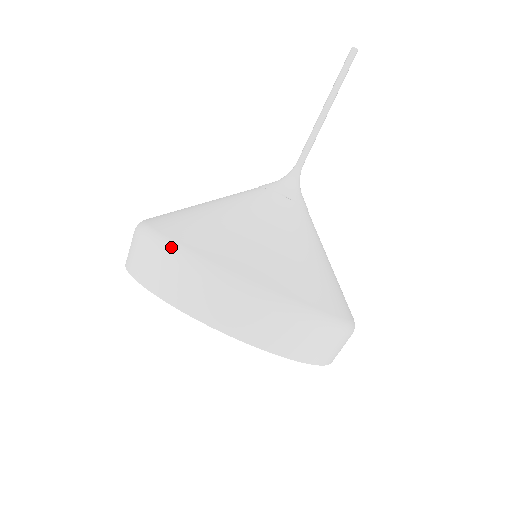
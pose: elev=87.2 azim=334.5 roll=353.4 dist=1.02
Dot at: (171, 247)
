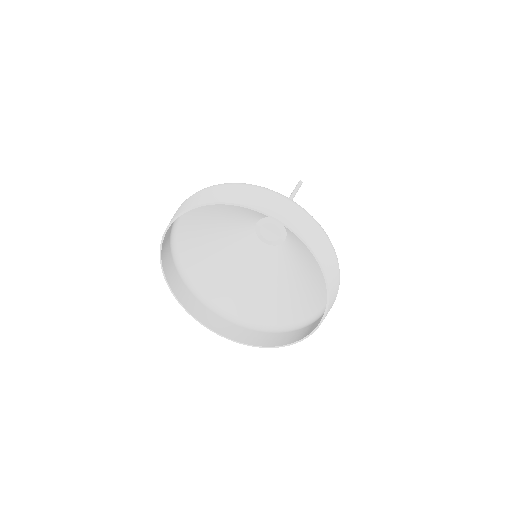
Dot at: (267, 188)
